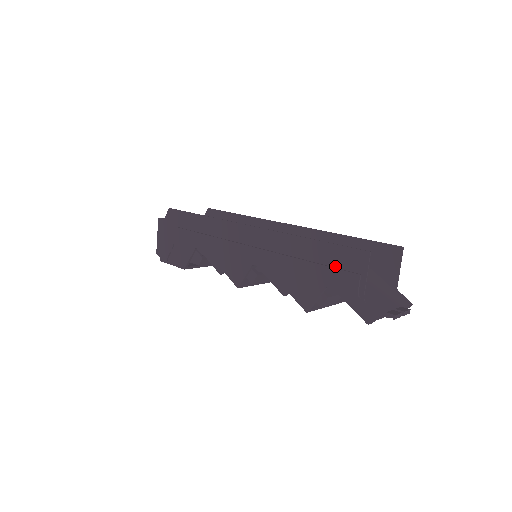
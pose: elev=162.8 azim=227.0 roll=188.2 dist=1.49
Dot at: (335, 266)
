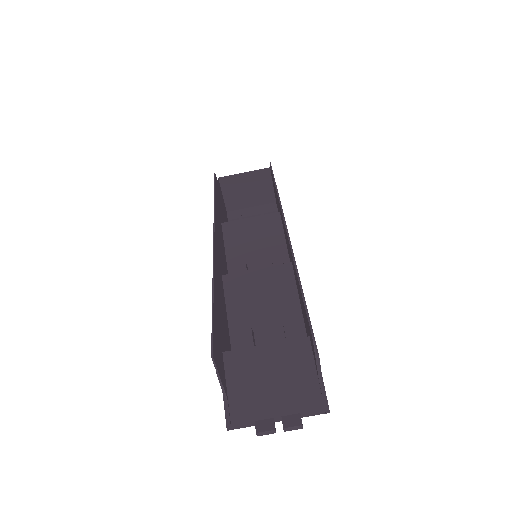
Dot at: (218, 342)
